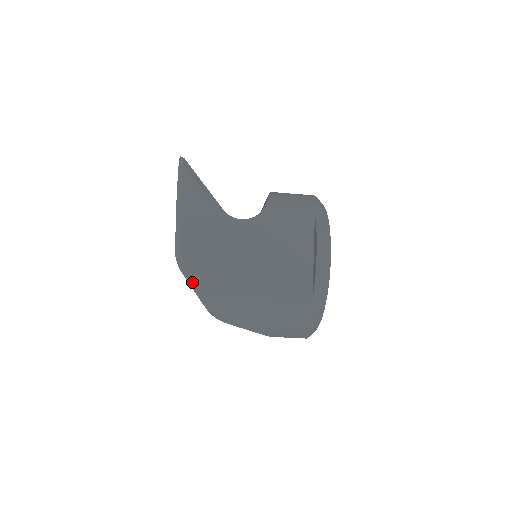
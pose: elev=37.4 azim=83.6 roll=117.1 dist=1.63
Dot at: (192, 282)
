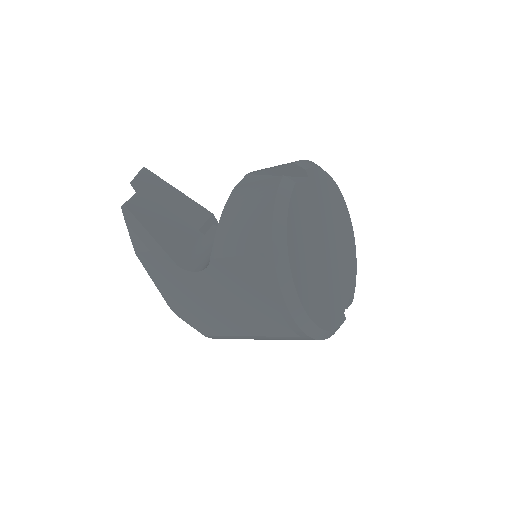
Dot at: (193, 327)
